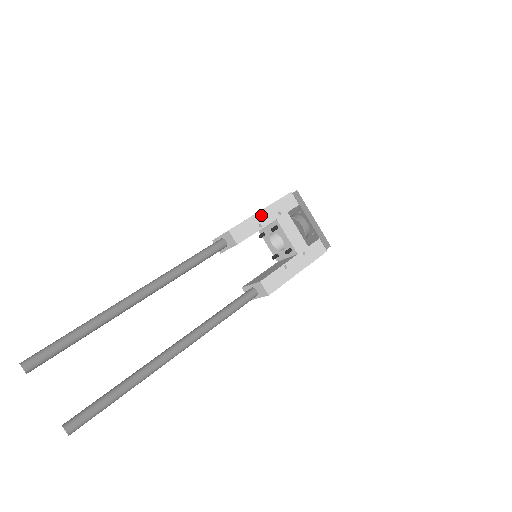
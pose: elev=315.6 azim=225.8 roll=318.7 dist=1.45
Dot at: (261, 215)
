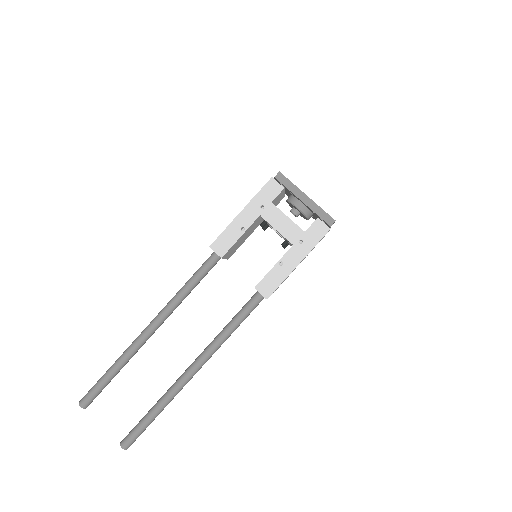
Dot at: (241, 217)
